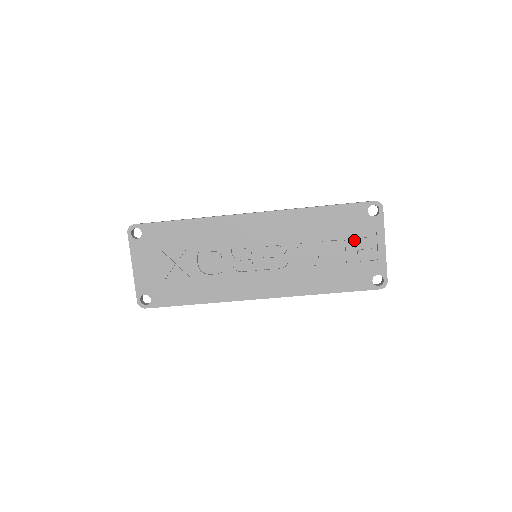
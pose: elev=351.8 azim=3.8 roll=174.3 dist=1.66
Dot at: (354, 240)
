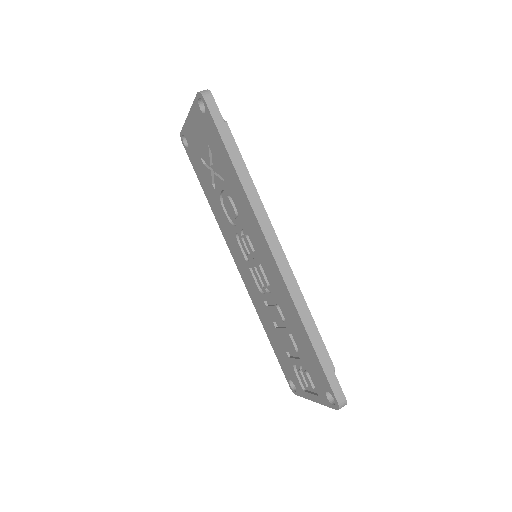
Dot at: occluded
